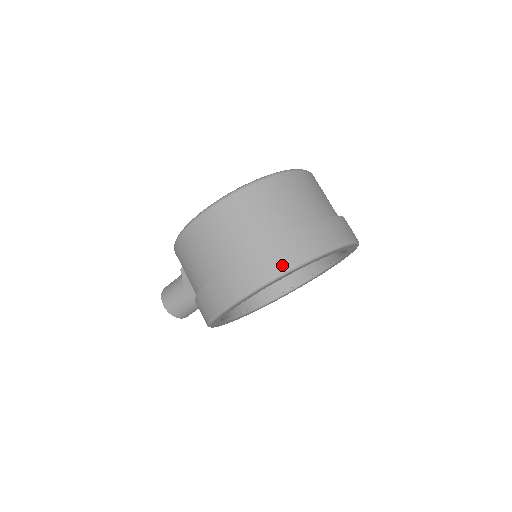
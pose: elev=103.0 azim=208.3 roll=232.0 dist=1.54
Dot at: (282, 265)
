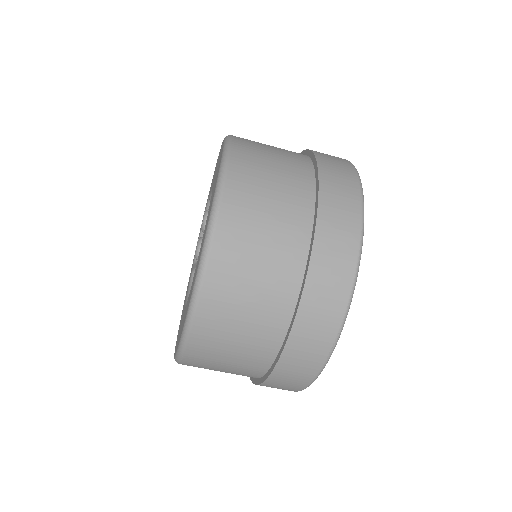
Dot at: (288, 390)
